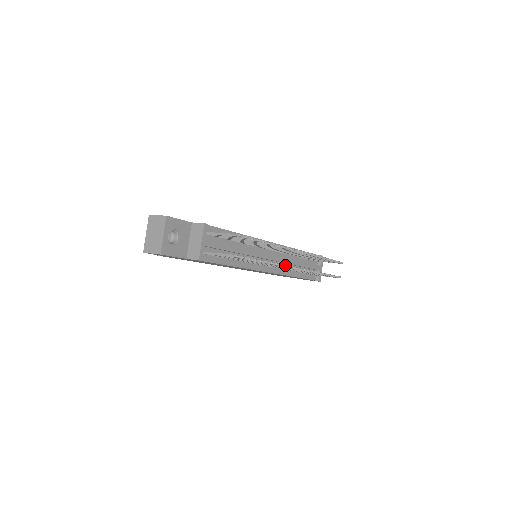
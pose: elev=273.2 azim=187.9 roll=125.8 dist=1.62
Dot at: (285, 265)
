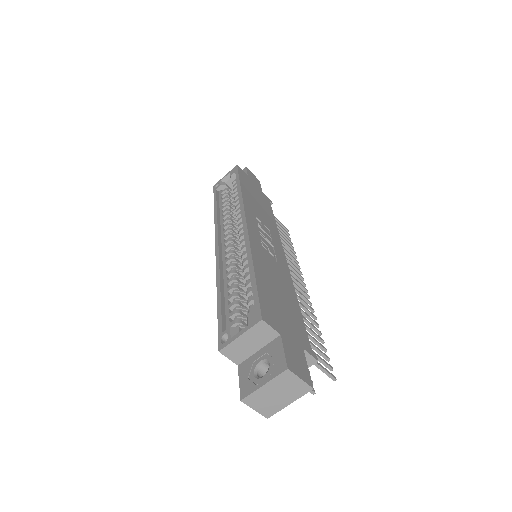
Dot at: occluded
